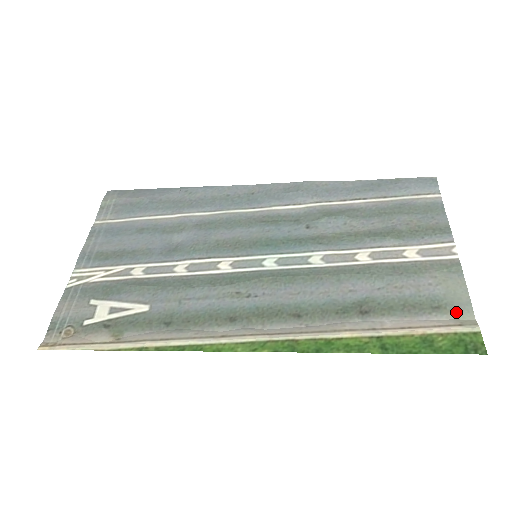
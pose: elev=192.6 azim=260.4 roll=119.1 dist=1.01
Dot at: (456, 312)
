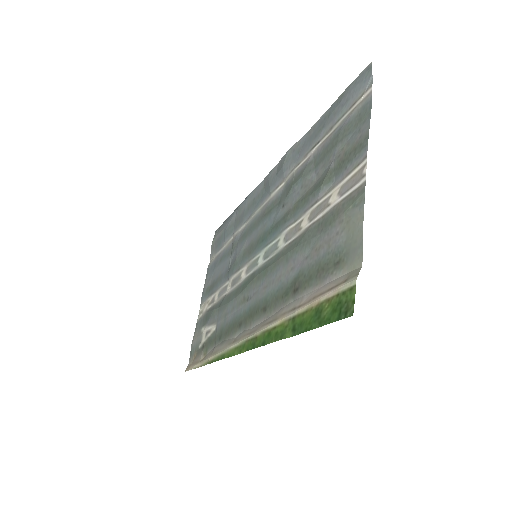
Dot at: (350, 262)
